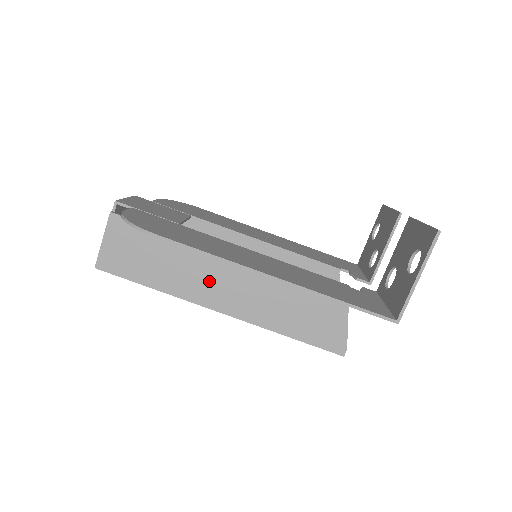
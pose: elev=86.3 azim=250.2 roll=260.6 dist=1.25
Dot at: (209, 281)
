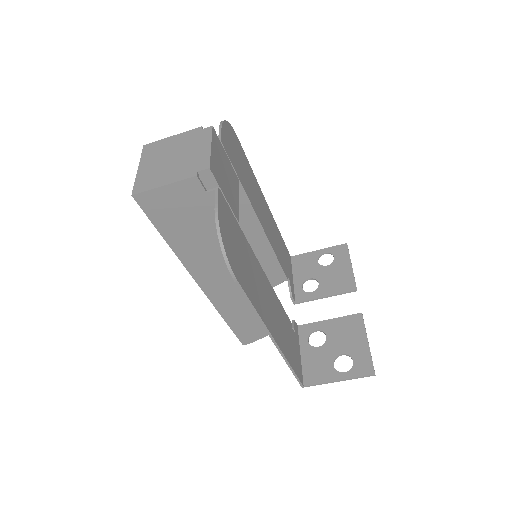
Dot at: (215, 268)
